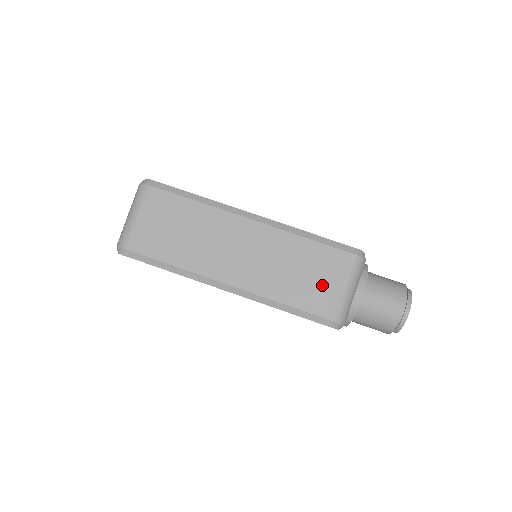
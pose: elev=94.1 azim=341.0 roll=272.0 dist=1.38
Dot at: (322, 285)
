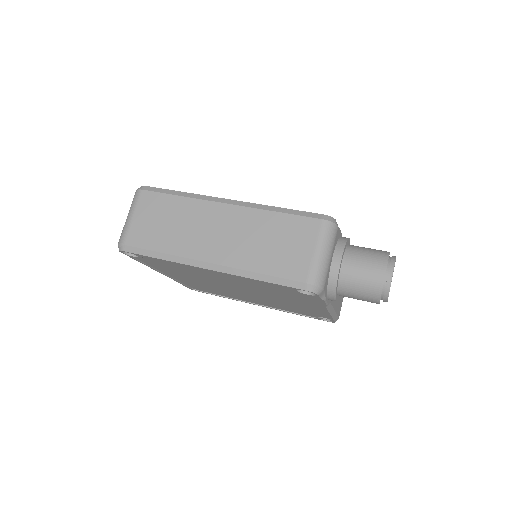
Dot at: (294, 251)
